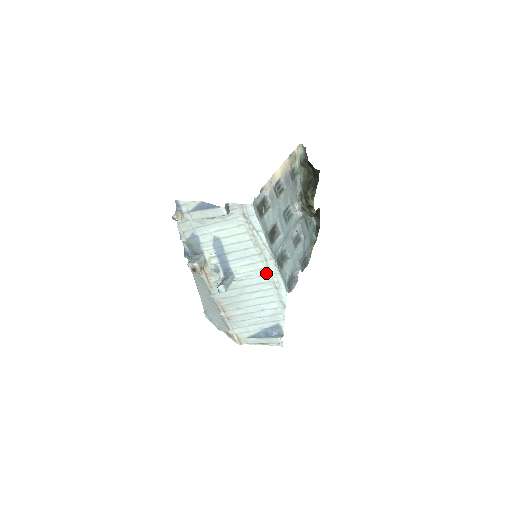
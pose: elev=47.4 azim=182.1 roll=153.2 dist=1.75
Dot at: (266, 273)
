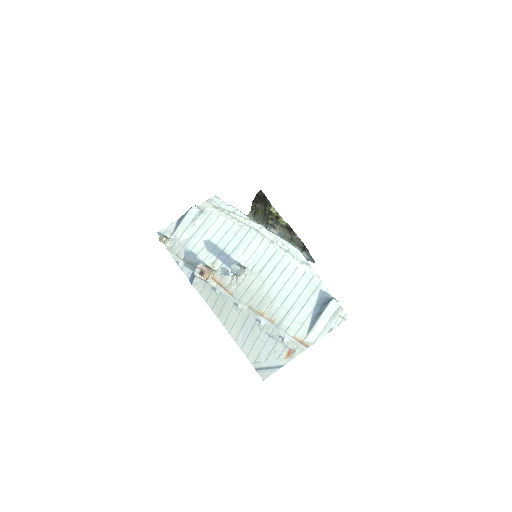
Dot at: (267, 244)
